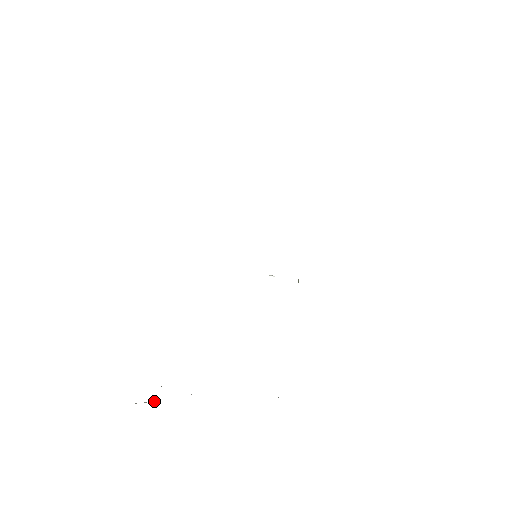
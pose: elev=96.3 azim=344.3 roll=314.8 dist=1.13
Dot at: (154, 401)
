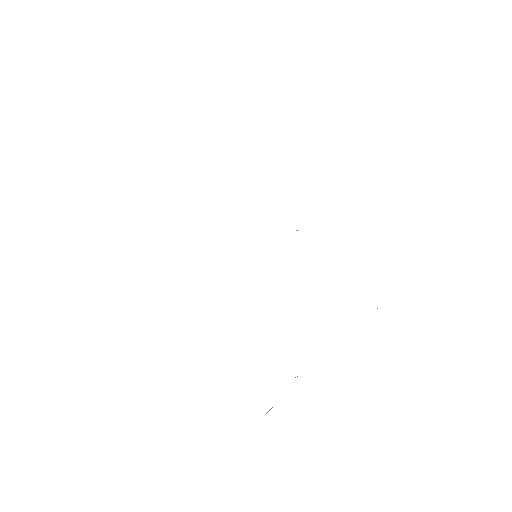
Dot at: occluded
